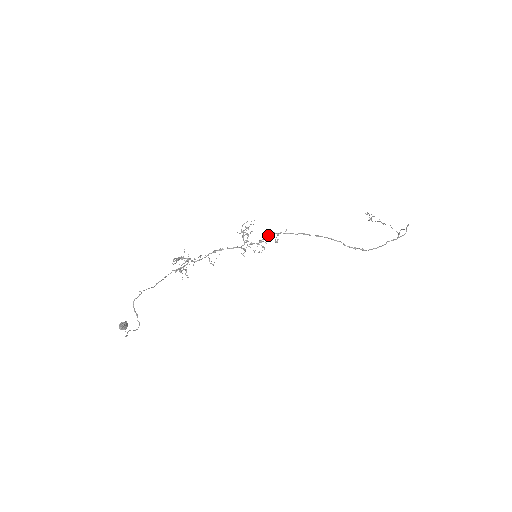
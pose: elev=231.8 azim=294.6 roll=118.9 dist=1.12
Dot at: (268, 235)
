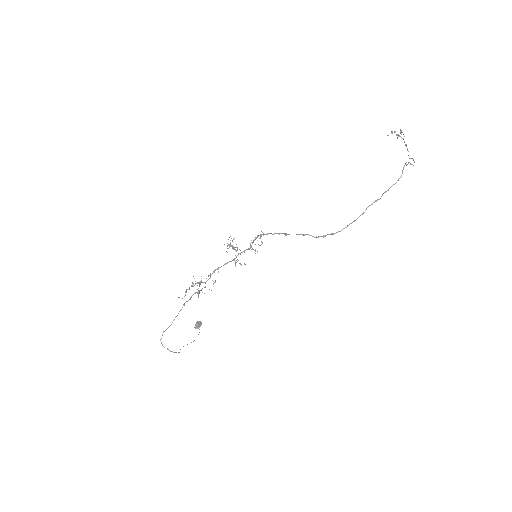
Dot at: (254, 239)
